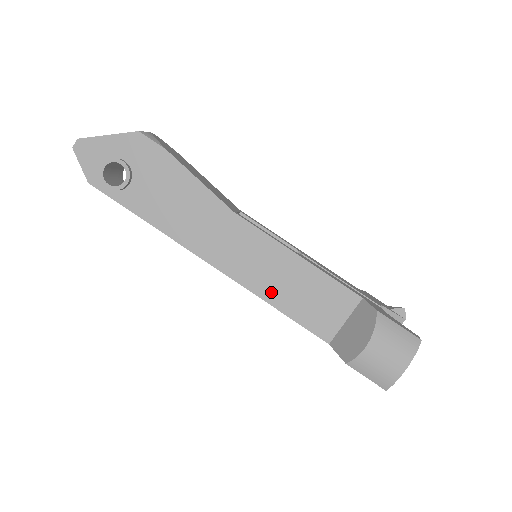
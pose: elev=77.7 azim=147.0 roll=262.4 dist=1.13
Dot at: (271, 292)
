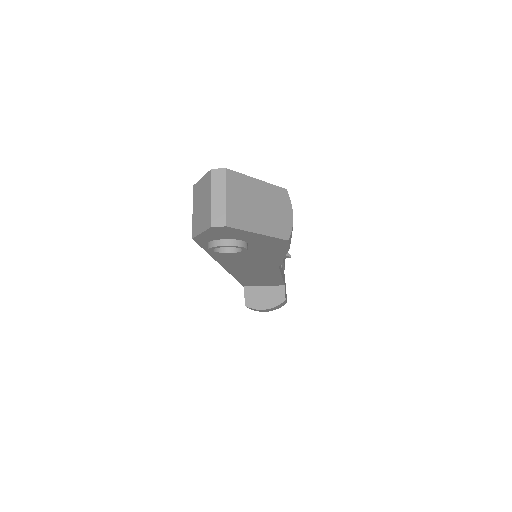
Dot at: (244, 278)
